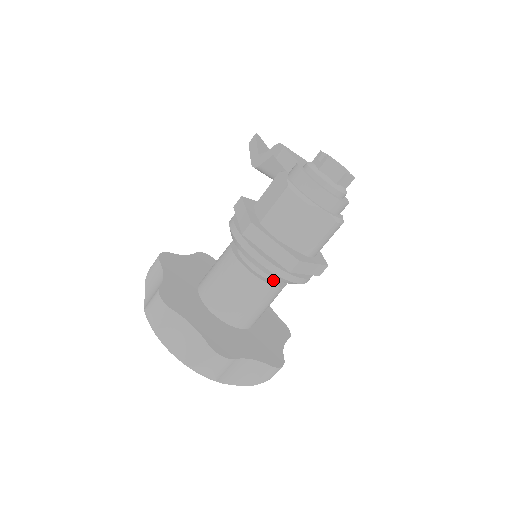
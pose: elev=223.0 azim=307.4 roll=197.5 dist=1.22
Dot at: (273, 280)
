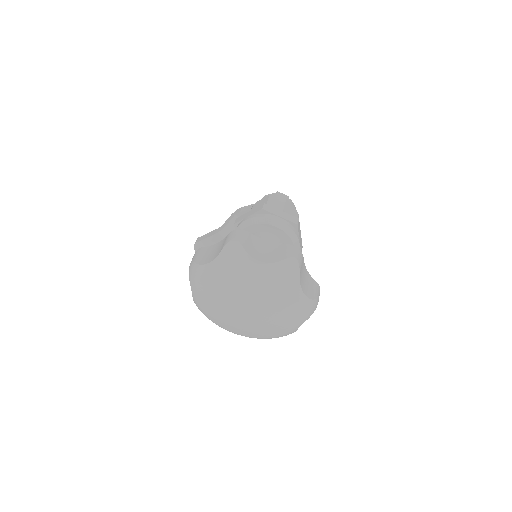
Dot at: occluded
